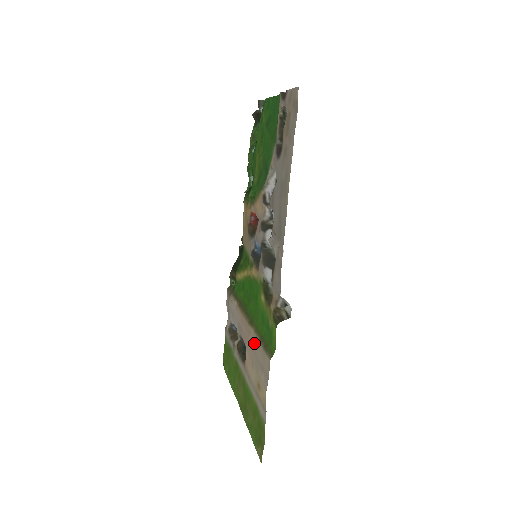
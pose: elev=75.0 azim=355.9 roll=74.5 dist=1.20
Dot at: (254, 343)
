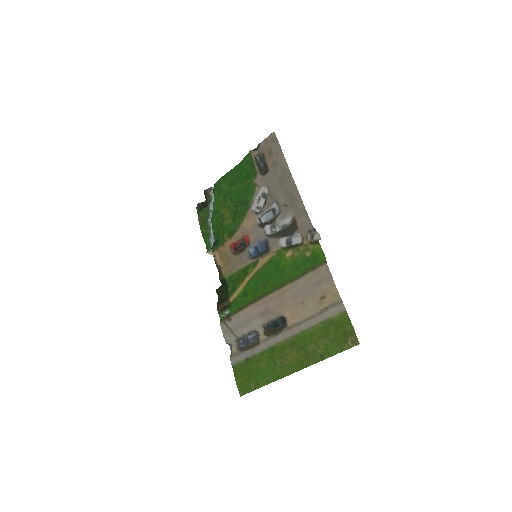
Dot at: (296, 288)
